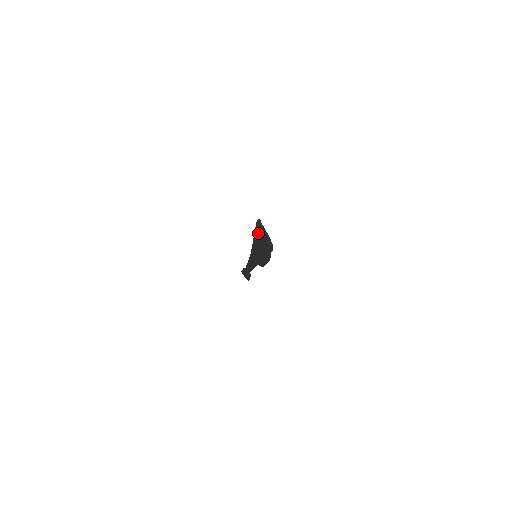
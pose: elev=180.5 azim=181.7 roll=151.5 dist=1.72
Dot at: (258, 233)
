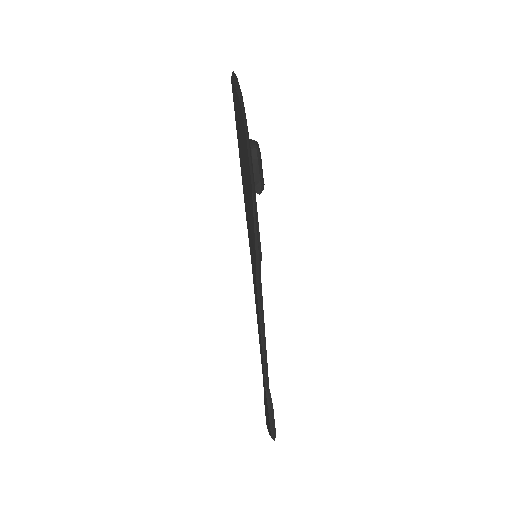
Dot at: (236, 116)
